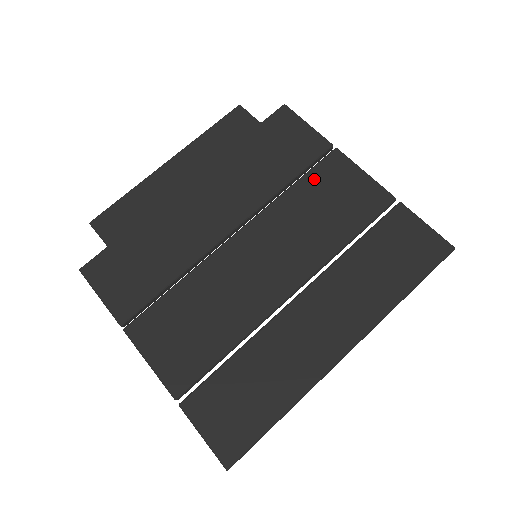
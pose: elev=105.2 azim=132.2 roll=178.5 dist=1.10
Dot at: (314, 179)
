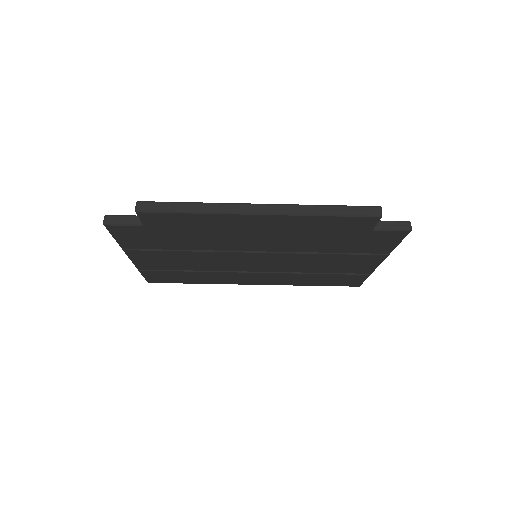
Dot at: (347, 257)
